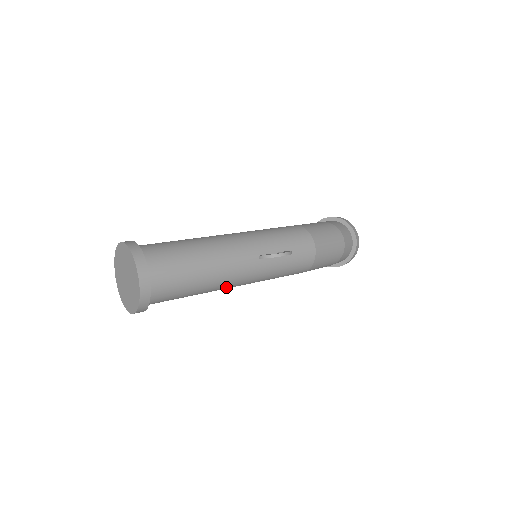
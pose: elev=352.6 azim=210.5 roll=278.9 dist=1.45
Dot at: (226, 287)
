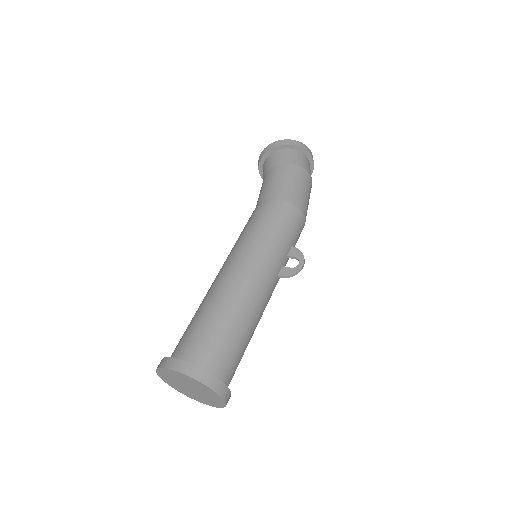
Dot at: occluded
